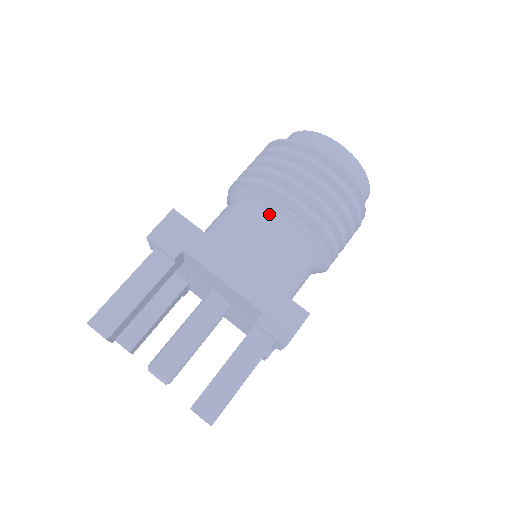
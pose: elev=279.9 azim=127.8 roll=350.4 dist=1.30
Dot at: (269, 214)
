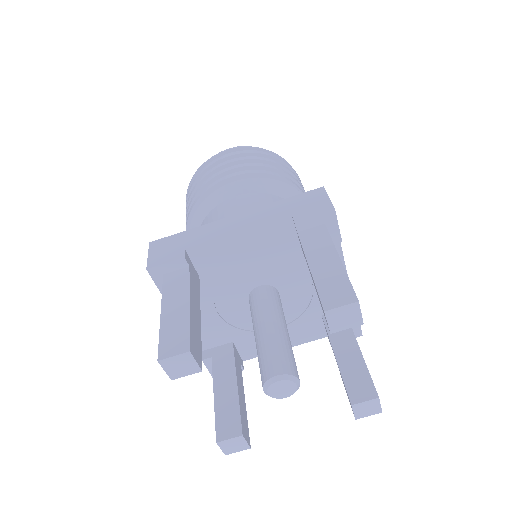
Dot at: (227, 200)
